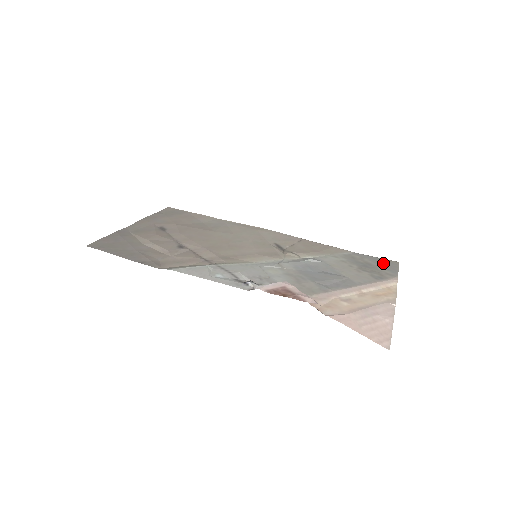
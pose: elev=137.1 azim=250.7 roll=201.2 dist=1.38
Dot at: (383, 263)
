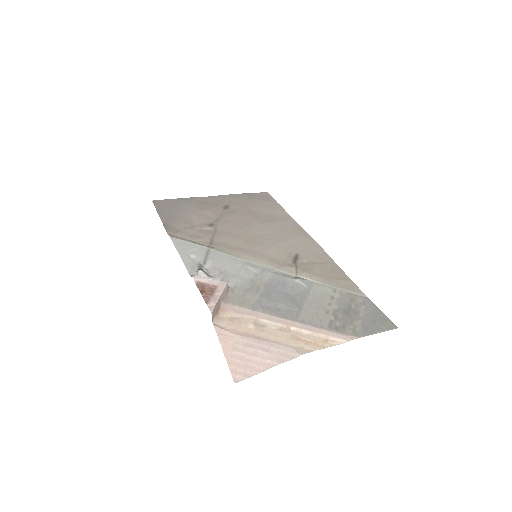
Dot at: (374, 319)
